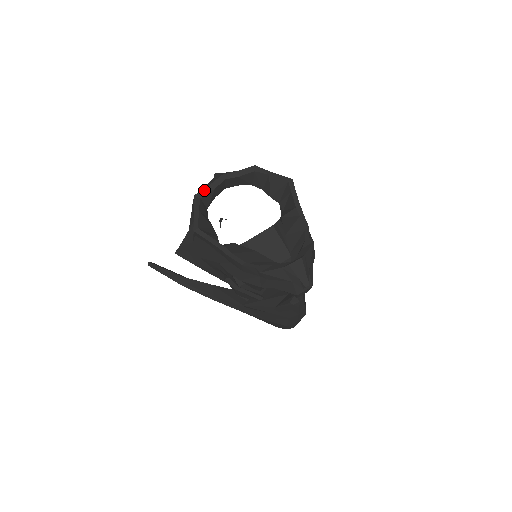
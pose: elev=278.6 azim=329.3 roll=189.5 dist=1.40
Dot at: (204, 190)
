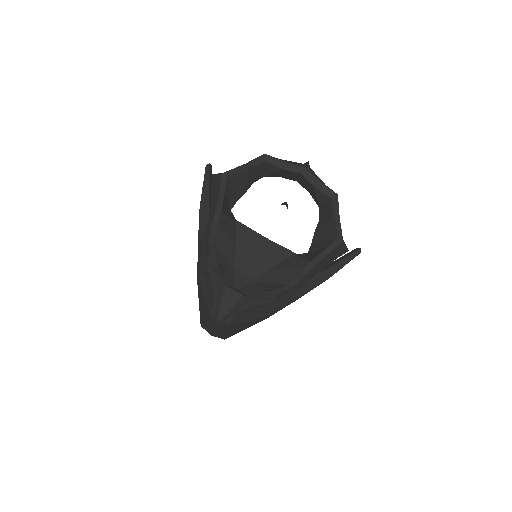
Dot at: (277, 160)
